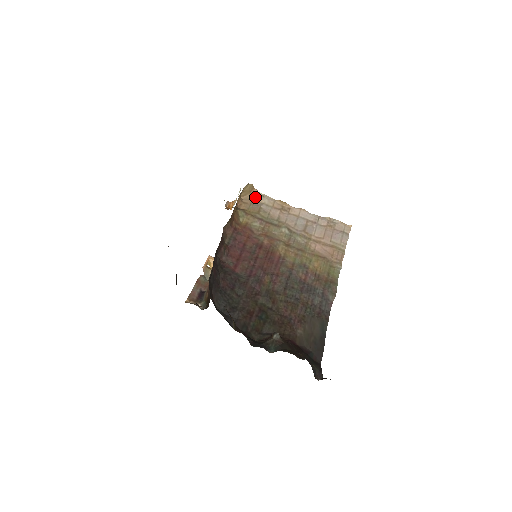
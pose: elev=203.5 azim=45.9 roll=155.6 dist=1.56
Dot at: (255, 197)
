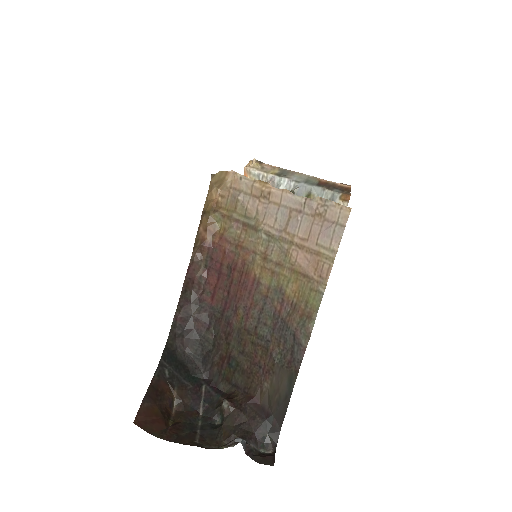
Dot at: (233, 183)
